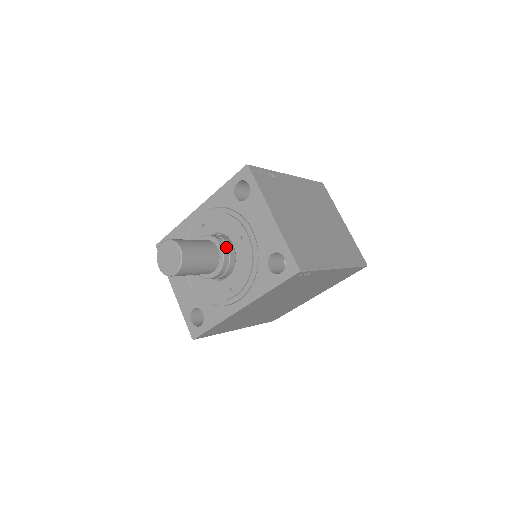
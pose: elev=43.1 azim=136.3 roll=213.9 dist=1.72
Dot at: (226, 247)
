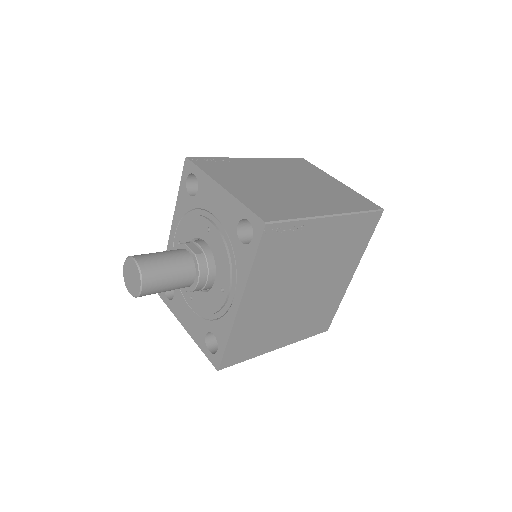
Dot at: (198, 247)
